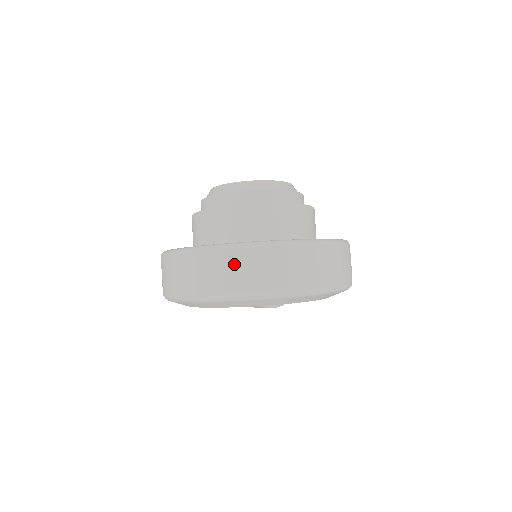
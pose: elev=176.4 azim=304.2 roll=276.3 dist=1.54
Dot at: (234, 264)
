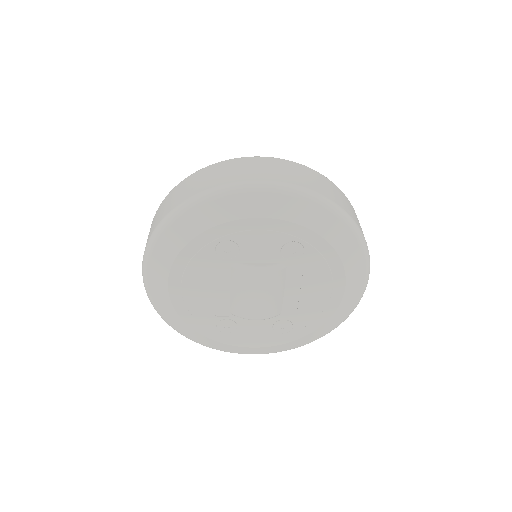
Dot at: (174, 194)
